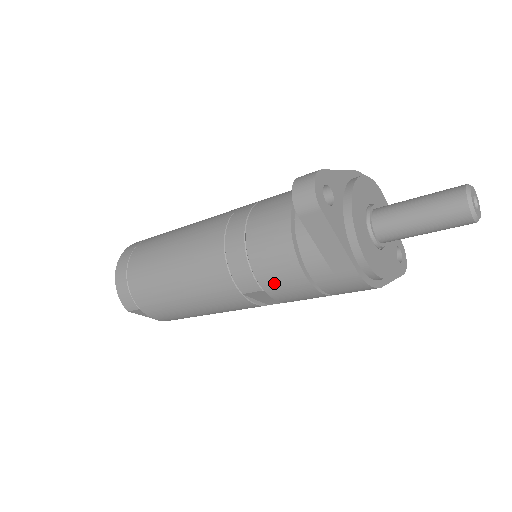
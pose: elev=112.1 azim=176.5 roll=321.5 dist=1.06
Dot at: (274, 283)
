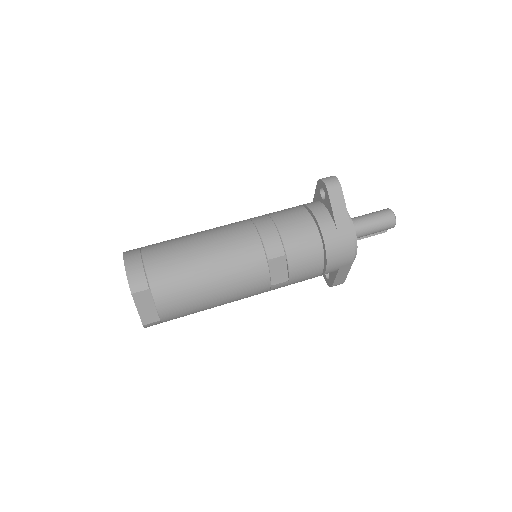
Dot at: (296, 247)
